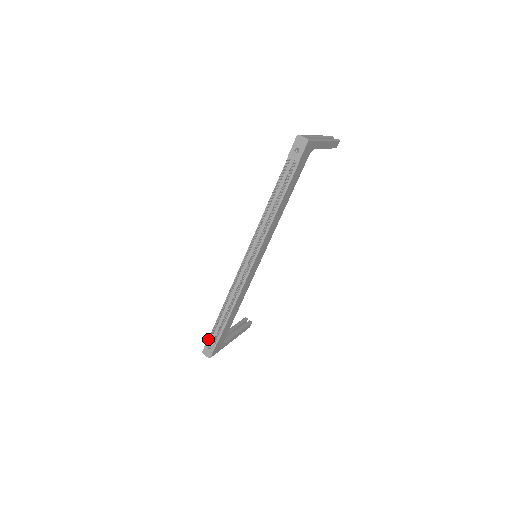
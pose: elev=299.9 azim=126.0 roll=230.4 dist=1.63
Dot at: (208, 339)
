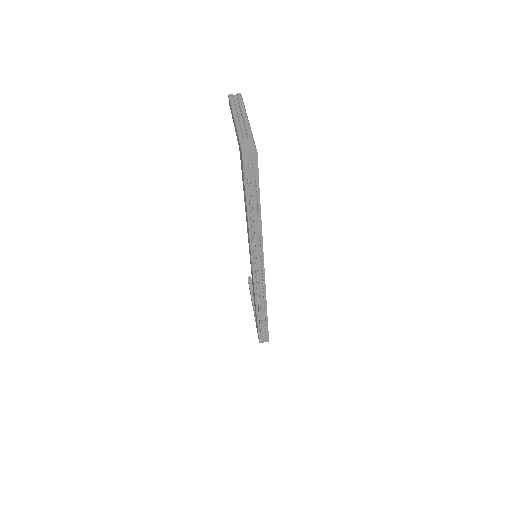
Dot at: occluded
